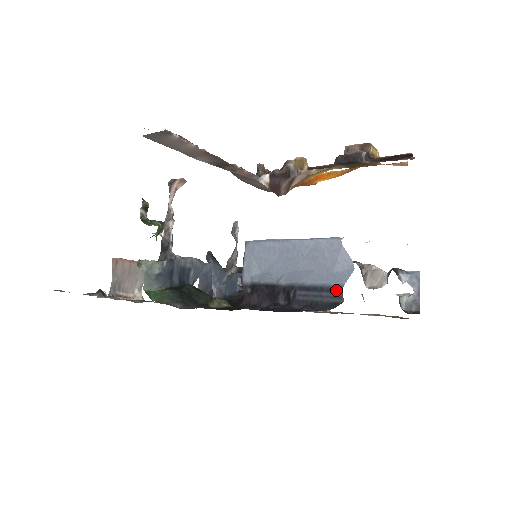
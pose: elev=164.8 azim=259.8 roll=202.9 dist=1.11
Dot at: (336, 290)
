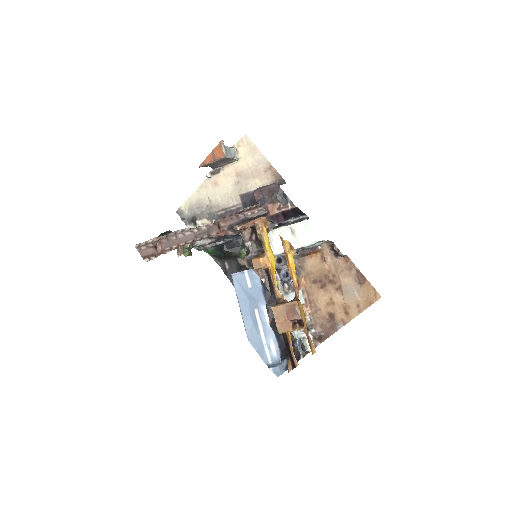
Dot at: occluded
